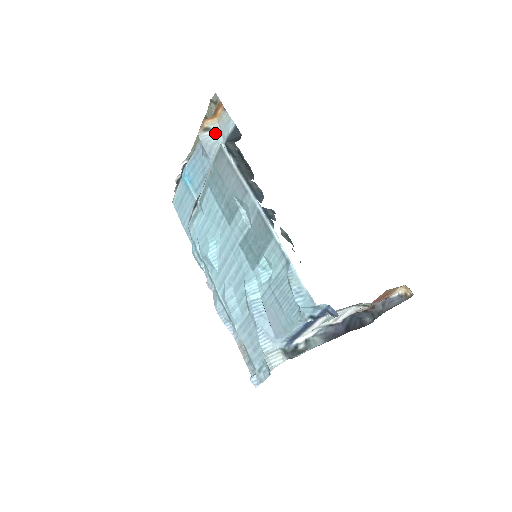
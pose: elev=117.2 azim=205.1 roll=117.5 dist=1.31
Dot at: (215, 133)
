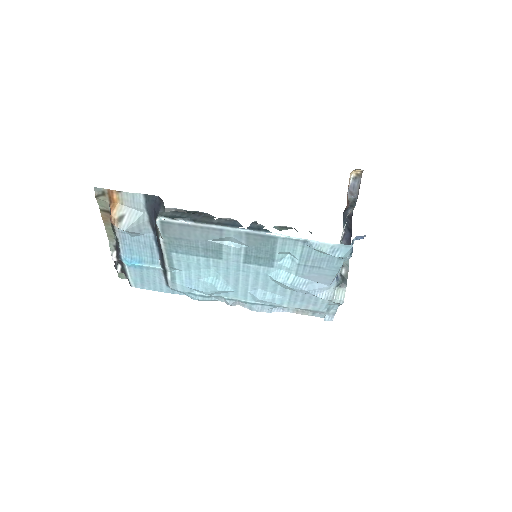
Dot at: (130, 214)
